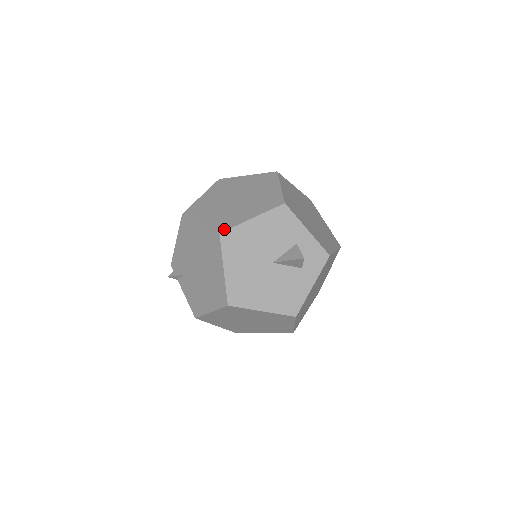
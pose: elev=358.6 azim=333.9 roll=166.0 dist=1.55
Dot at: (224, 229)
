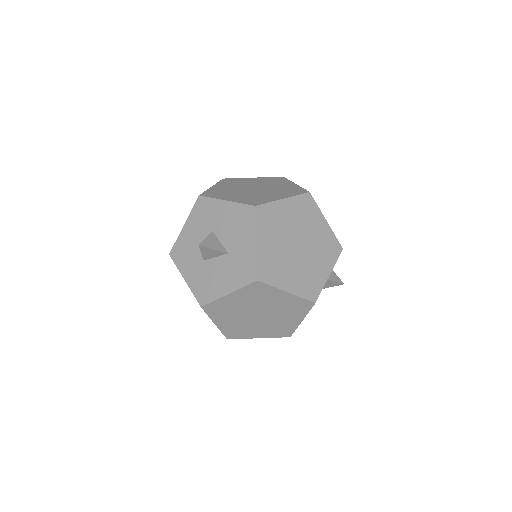
Dot at: (290, 335)
